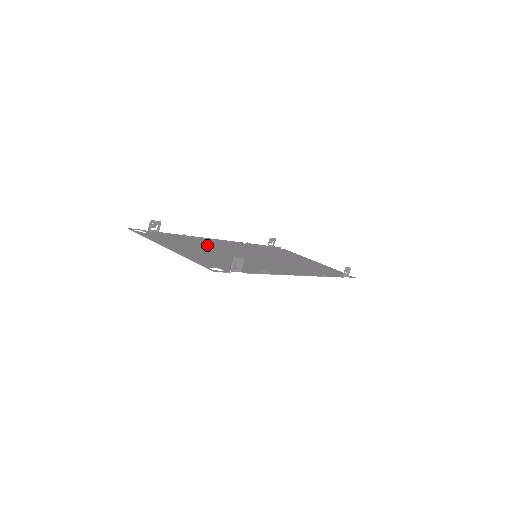
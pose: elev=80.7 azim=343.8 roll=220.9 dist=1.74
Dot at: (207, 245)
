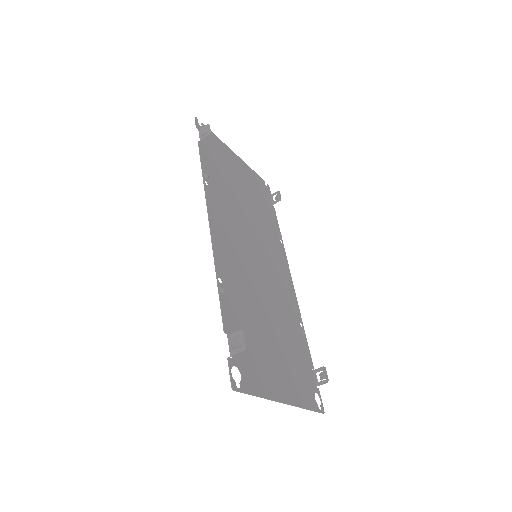
Dot at: (249, 300)
